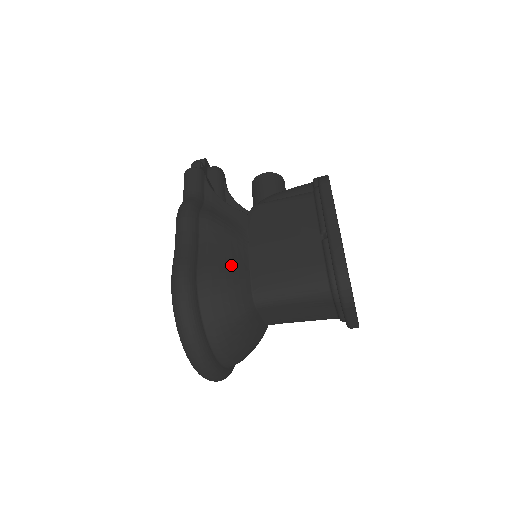
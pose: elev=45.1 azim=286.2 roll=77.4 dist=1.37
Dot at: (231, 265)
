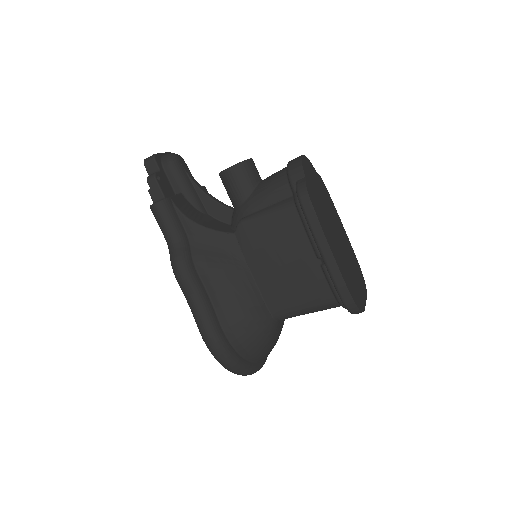
Dot at: (246, 307)
